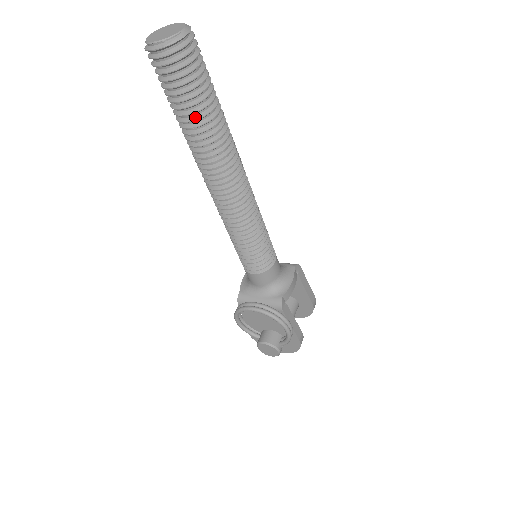
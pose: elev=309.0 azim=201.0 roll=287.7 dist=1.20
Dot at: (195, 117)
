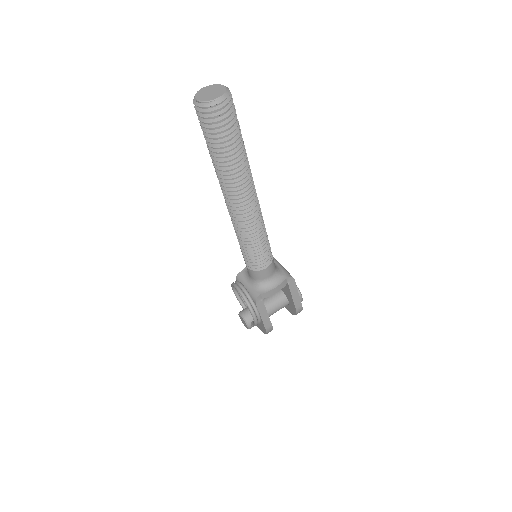
Dot at: (216, 155)
